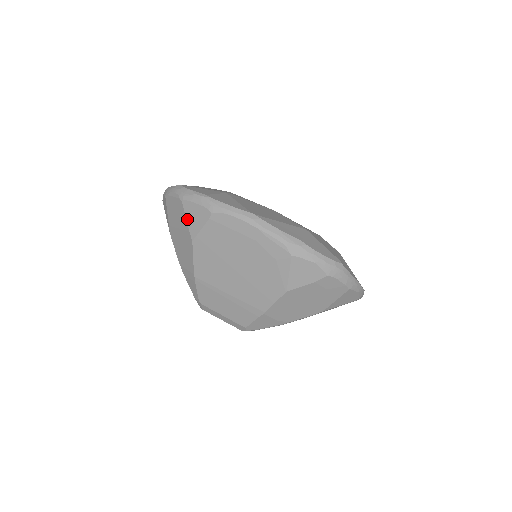
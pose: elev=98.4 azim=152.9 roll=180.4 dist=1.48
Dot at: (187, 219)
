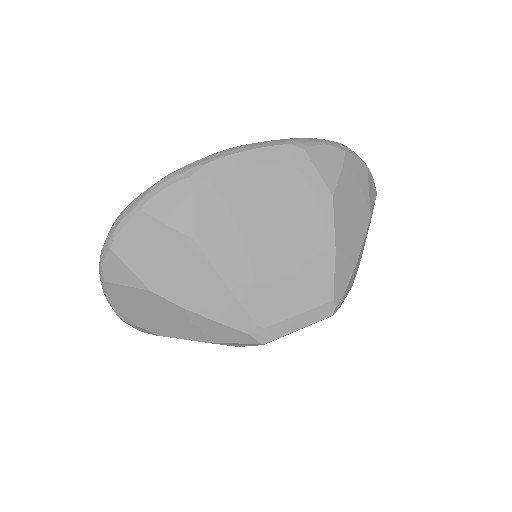
Dot at: (165, 222)
